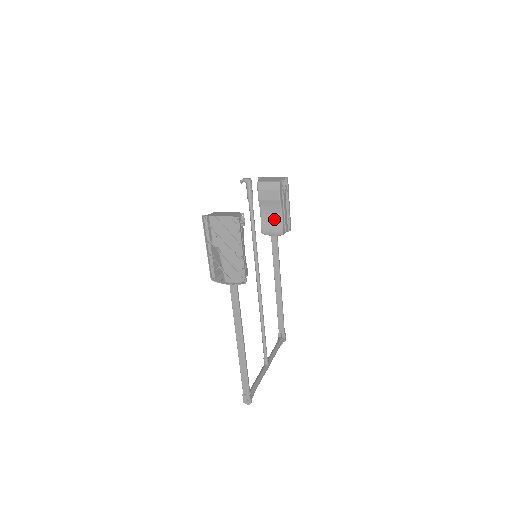
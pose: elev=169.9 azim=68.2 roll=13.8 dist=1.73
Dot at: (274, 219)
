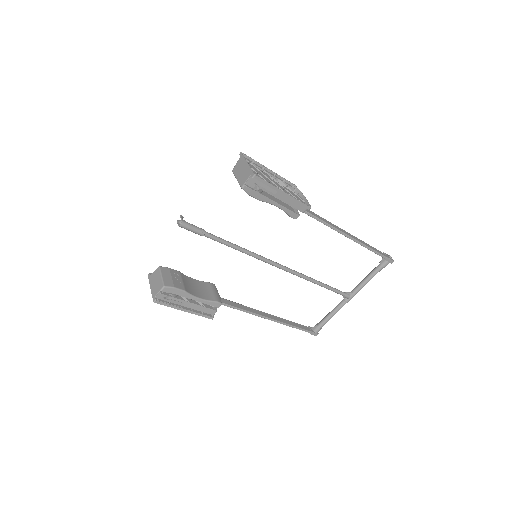
Dot at: occluded
